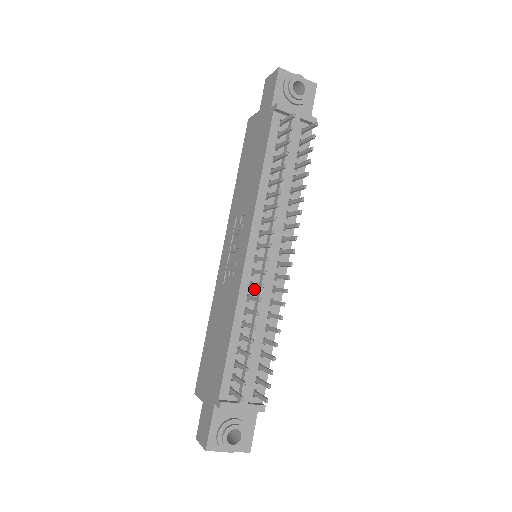
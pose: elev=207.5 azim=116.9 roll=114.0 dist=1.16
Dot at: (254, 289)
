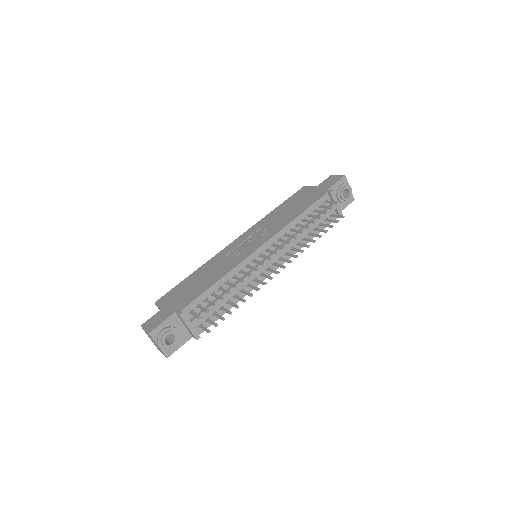
Dot at: (247, 270)
